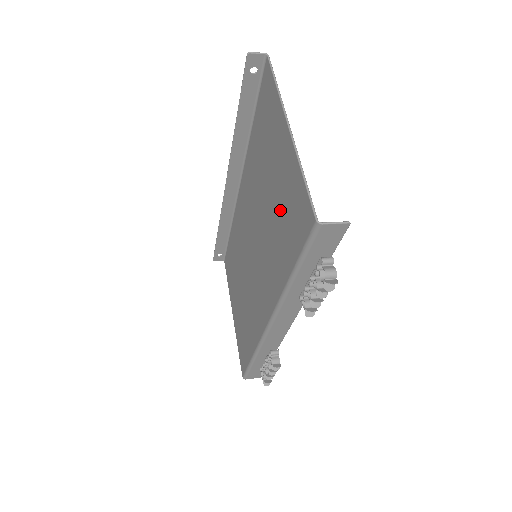
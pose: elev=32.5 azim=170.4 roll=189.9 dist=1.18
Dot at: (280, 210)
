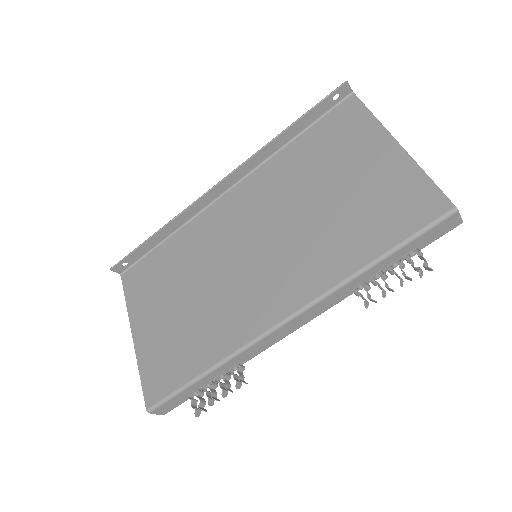
Dot at: (360, 205)
